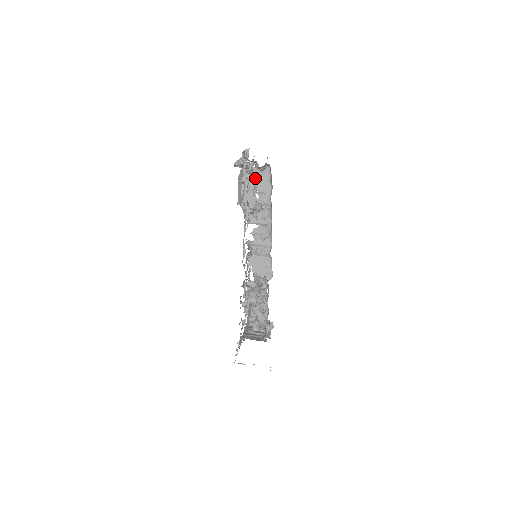
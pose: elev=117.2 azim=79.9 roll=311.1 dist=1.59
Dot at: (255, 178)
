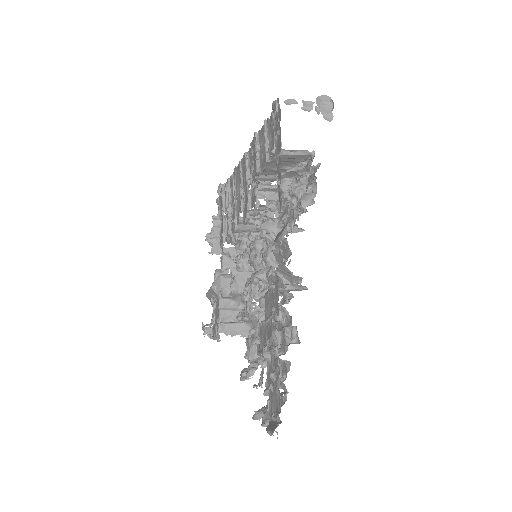
Dot at: occluded
